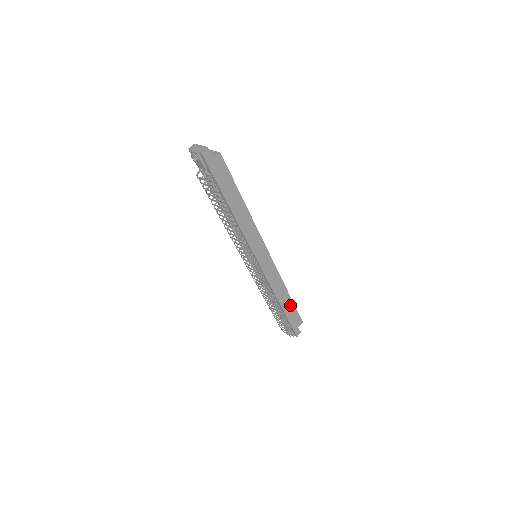
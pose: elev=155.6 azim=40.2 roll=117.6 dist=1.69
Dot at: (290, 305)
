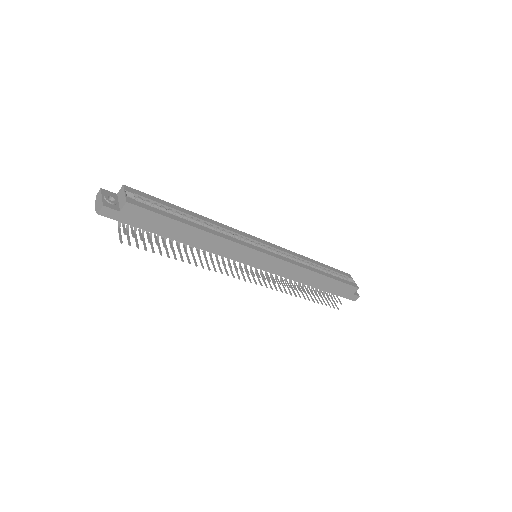
Dot at: (330, 282)
